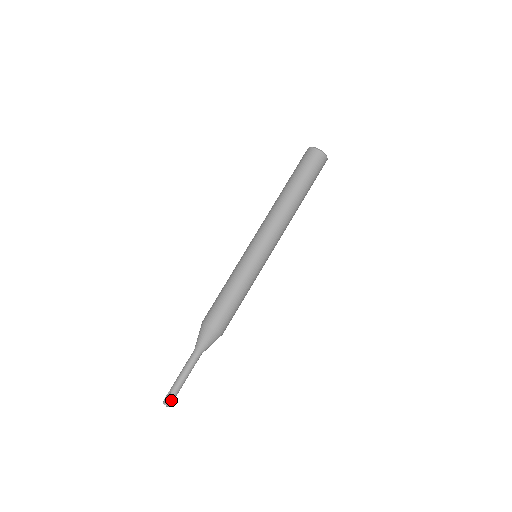
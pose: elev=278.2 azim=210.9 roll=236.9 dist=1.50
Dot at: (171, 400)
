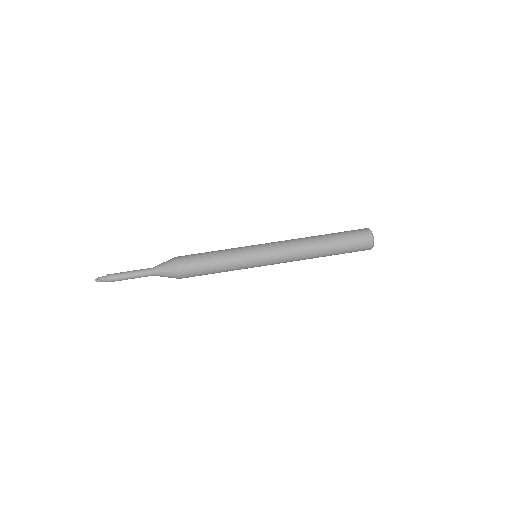
Dot at: (102, 280)
